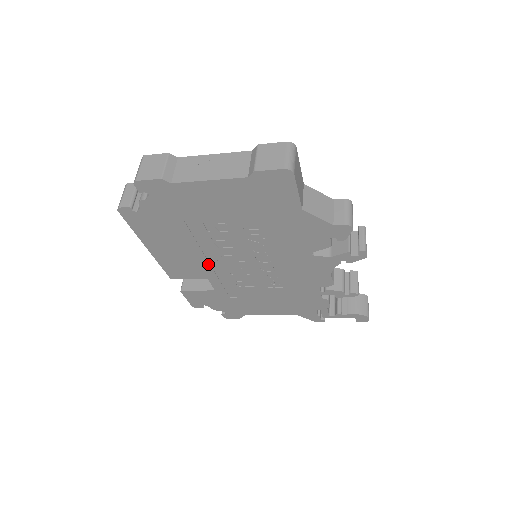
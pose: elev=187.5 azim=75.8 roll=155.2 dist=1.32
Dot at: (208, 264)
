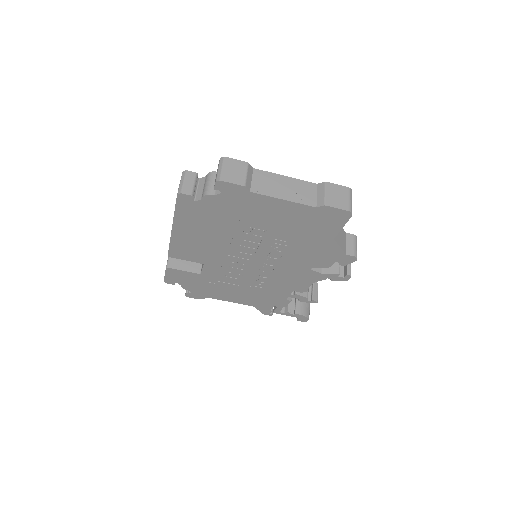
Dot at: (216, 254)
